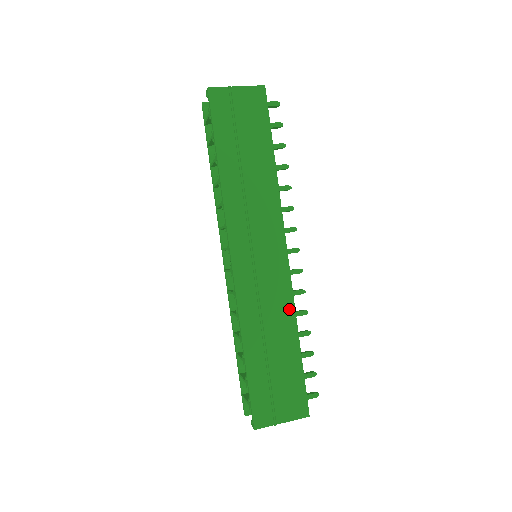
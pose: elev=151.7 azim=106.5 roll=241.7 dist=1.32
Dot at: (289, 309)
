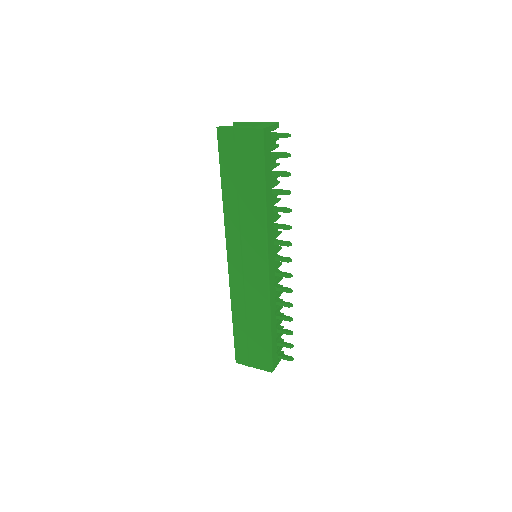
Dot at: (265, 304)
